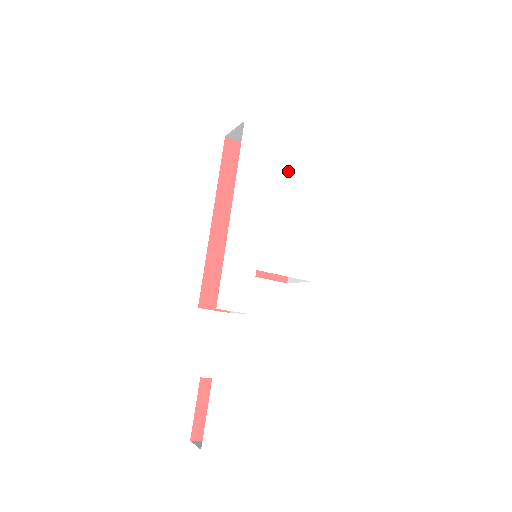
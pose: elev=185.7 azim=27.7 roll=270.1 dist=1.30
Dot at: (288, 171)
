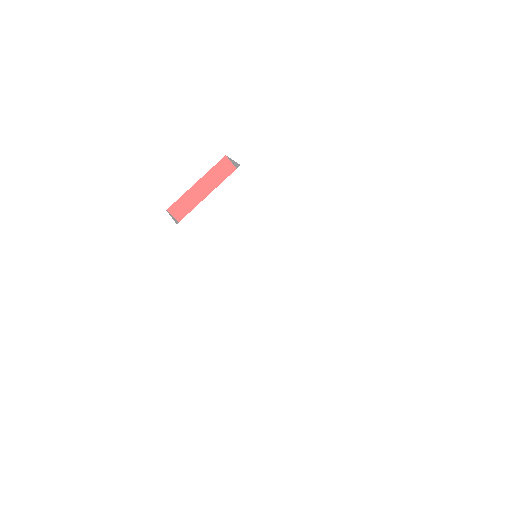
Dot at: (230, 212)
